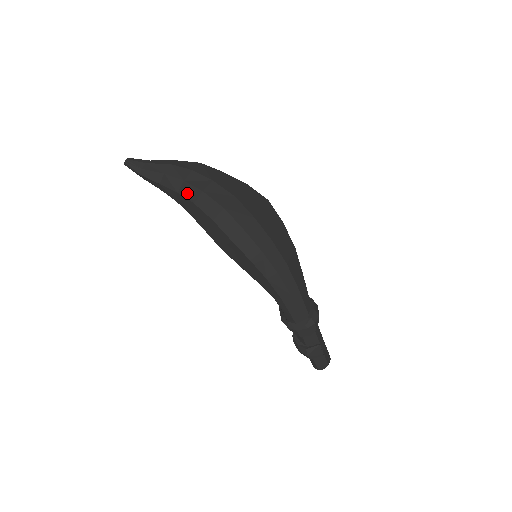
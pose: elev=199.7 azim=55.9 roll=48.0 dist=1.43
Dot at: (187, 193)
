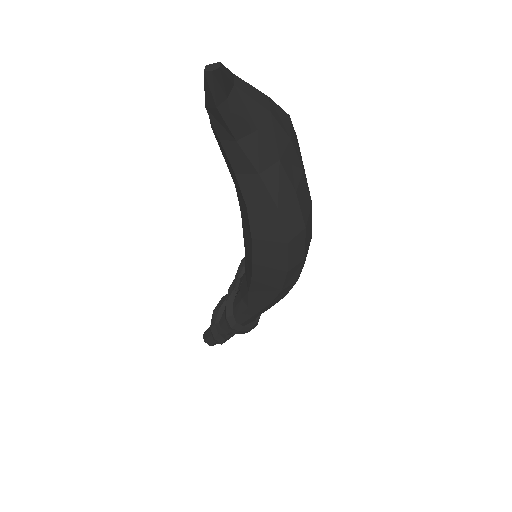
Dot at: (275, 185)
